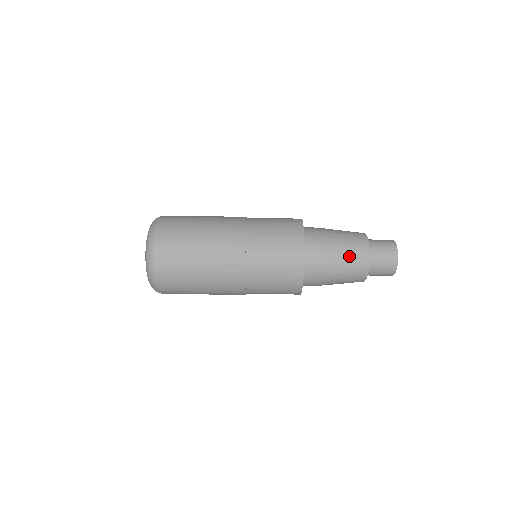
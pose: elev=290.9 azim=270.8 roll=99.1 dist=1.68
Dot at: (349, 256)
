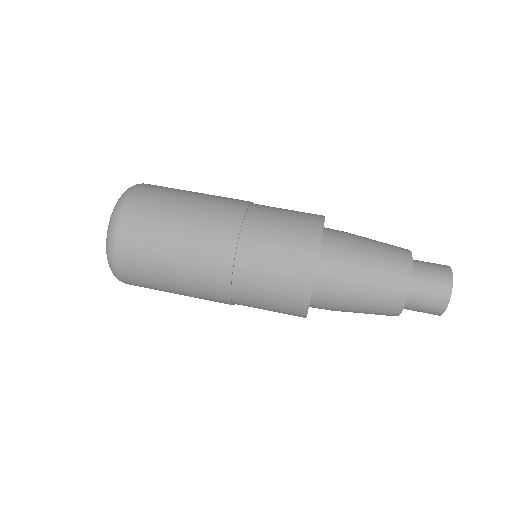
Dot at: (374, 305)
